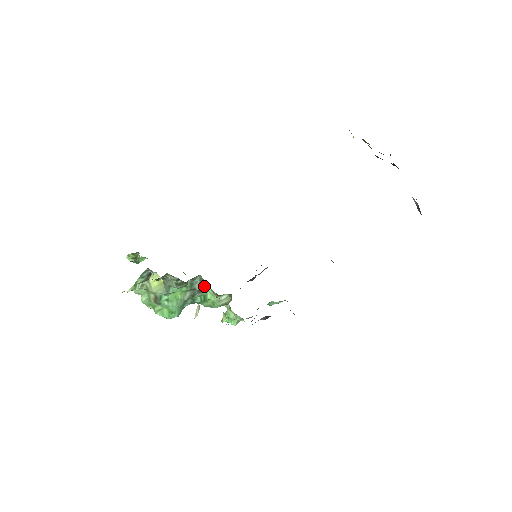
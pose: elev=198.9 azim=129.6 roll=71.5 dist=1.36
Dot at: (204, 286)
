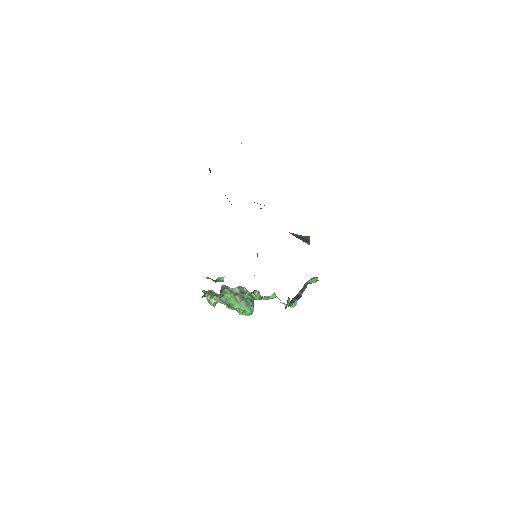
Dot at: occluded
